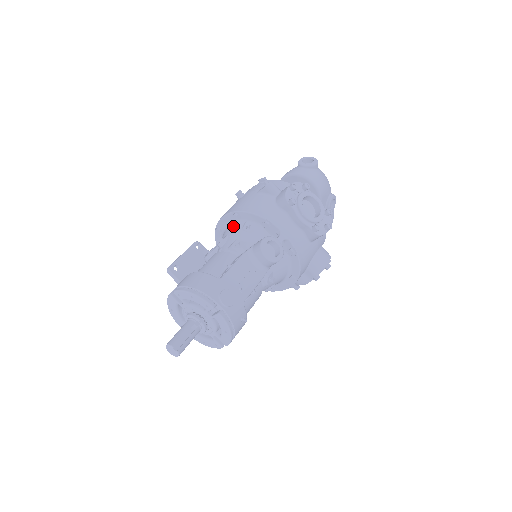
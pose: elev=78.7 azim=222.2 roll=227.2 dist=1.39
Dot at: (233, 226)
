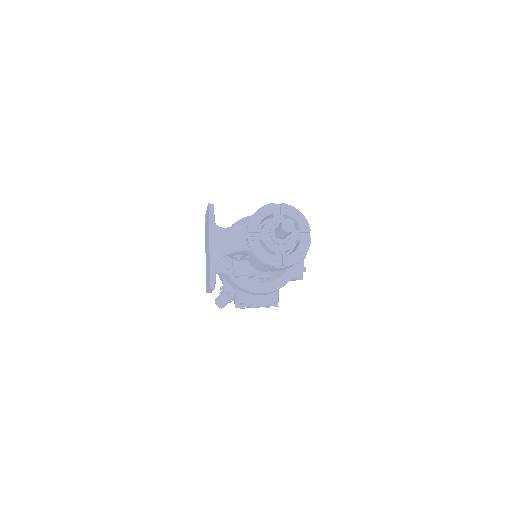
Dot at: occluded
